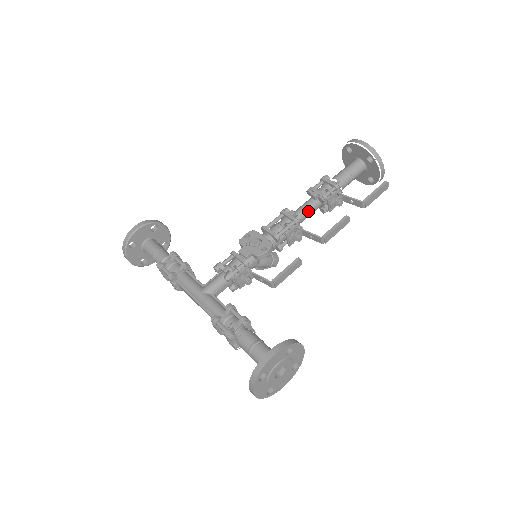
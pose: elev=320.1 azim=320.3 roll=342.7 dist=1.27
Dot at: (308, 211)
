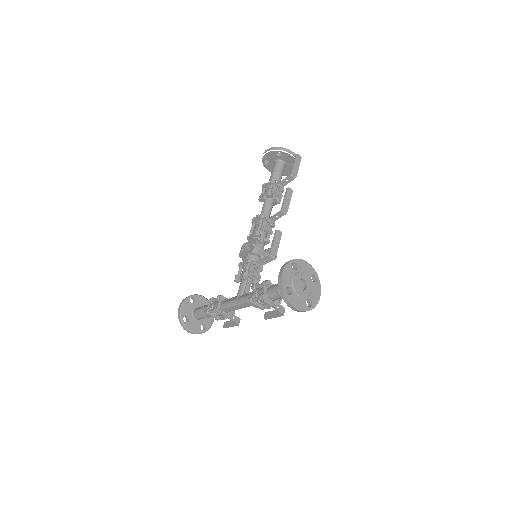
Dot at: (267, 208)
